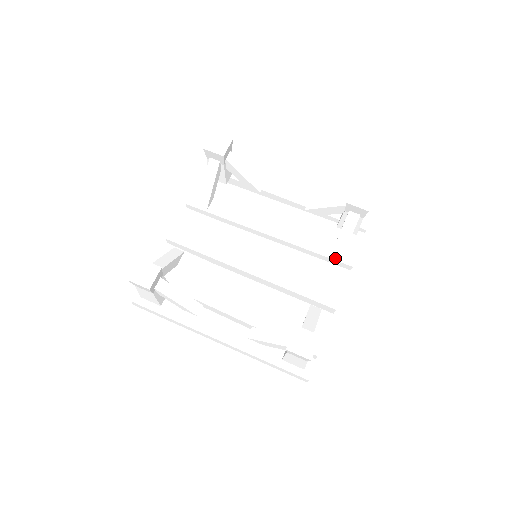
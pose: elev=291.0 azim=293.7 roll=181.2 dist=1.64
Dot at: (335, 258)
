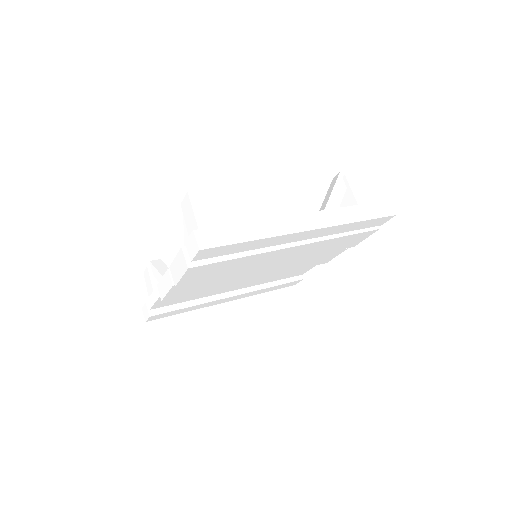
Dot at: occluded
